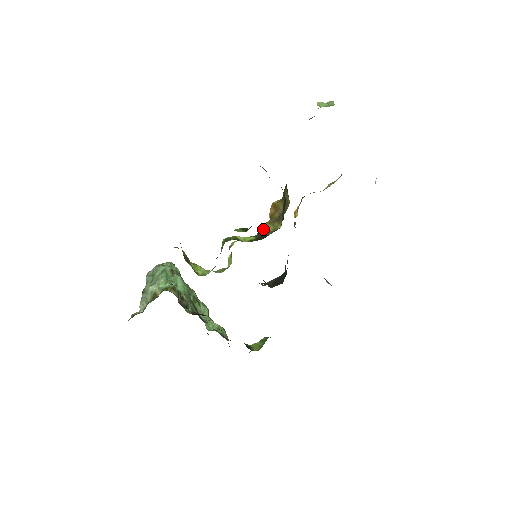
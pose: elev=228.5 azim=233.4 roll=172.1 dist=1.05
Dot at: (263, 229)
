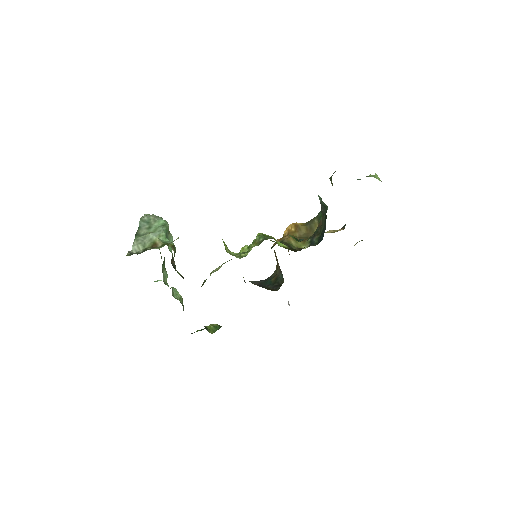
Dot at: (288, 241)
